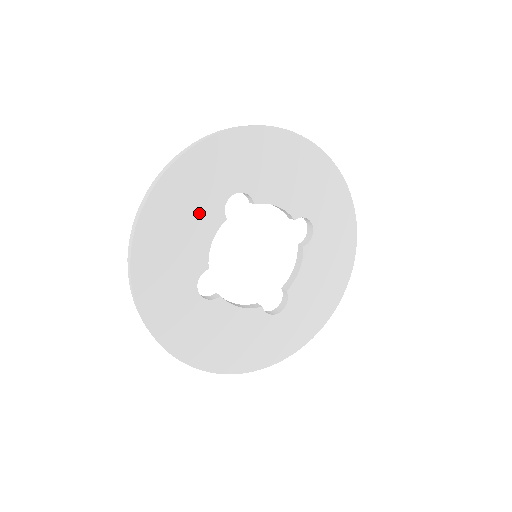
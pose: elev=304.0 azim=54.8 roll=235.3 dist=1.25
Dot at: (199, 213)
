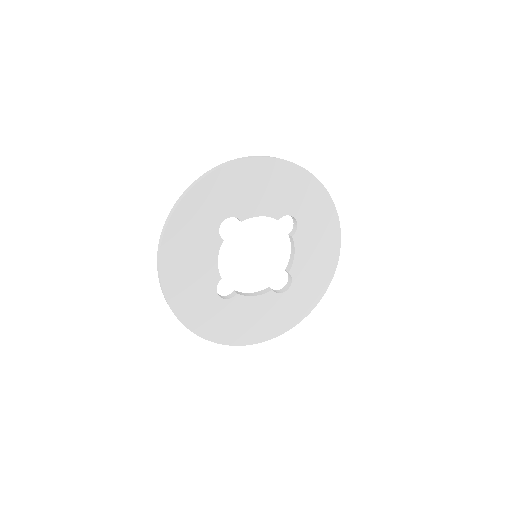
Dot at: (201, 244)
